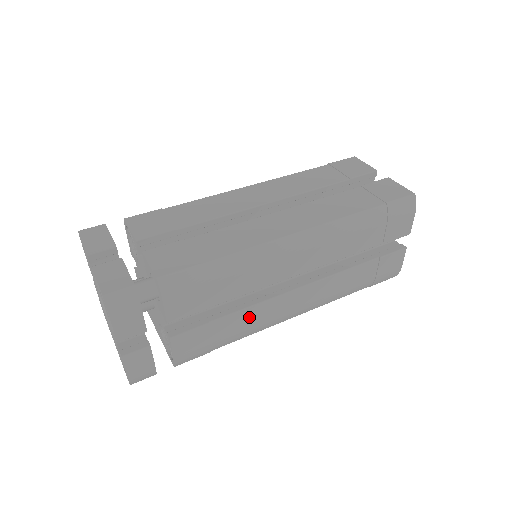
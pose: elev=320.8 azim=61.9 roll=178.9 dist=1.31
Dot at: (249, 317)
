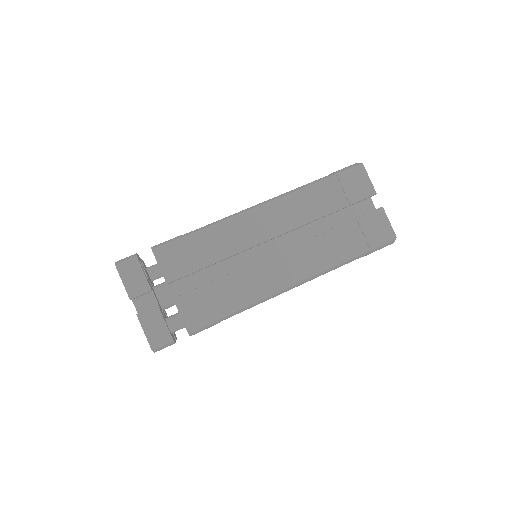
Dot at: occluded
